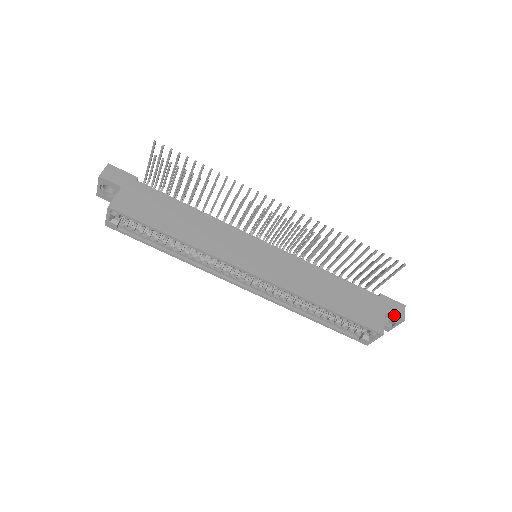
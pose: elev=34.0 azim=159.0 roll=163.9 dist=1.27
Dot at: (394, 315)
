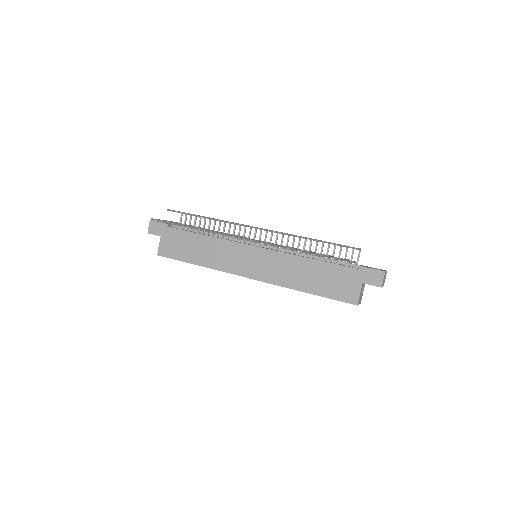
Dot at: (371, 284)
